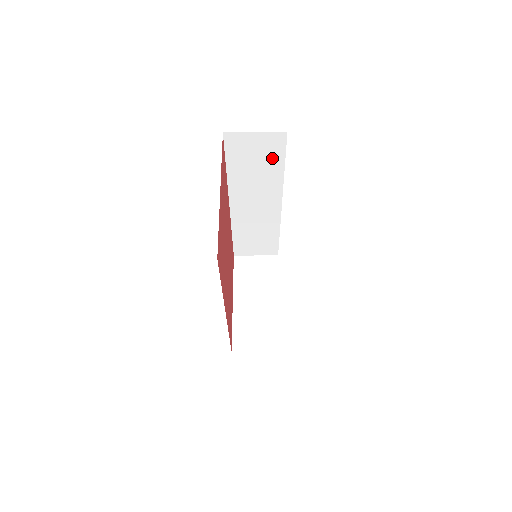
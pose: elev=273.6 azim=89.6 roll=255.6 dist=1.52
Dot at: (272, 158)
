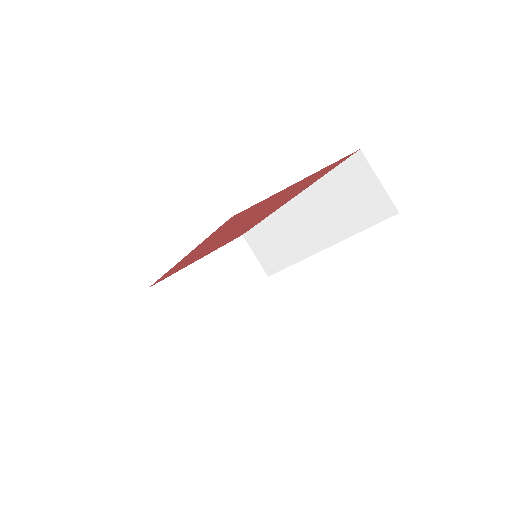
Dot at: (363, 214)
